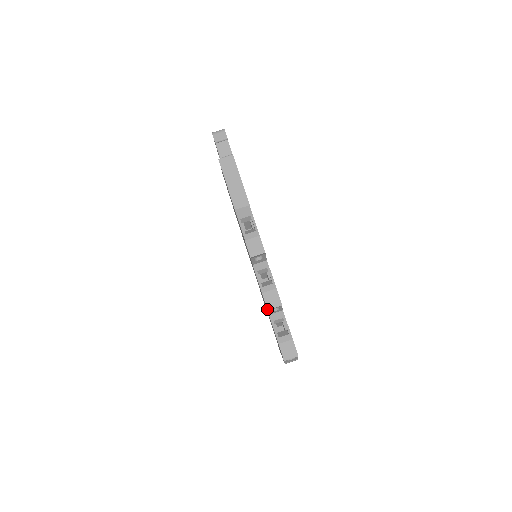
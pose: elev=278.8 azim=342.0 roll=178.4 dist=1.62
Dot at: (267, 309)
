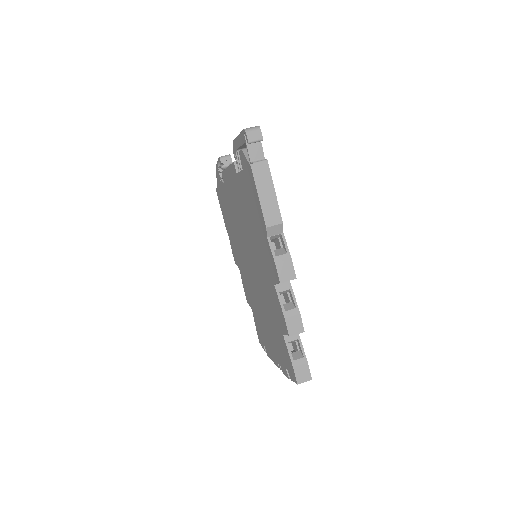
Dot at: (289, 335)
